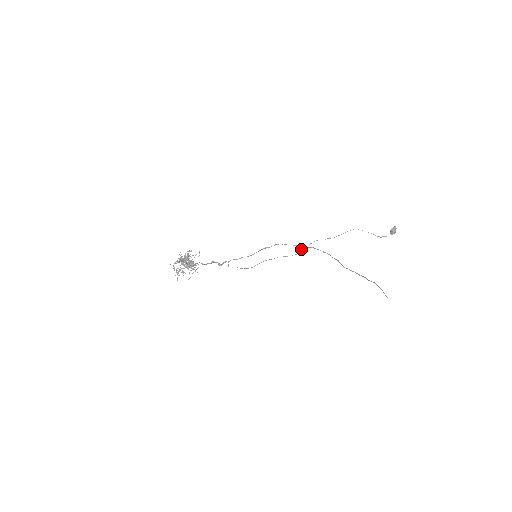
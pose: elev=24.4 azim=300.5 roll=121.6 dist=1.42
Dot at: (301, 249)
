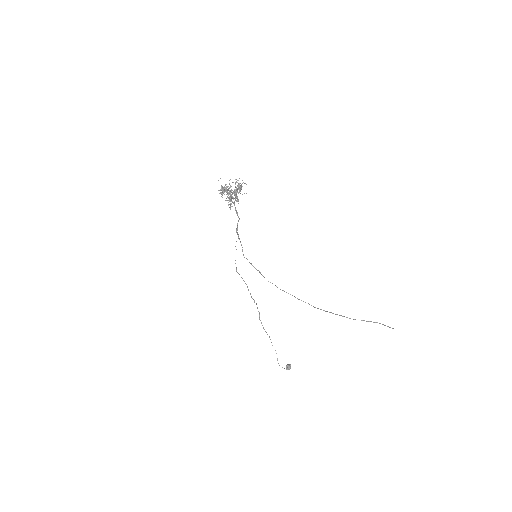
Dot at: occluded
